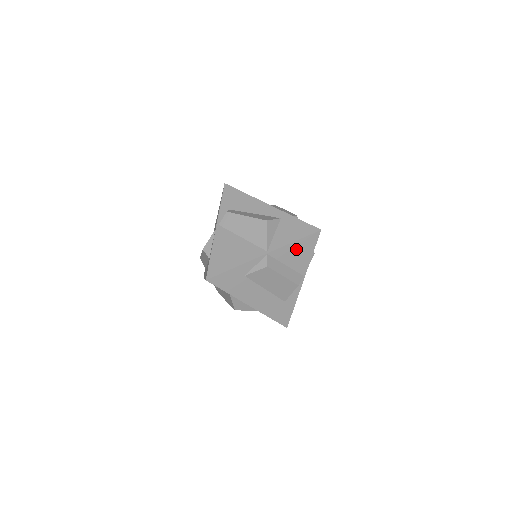
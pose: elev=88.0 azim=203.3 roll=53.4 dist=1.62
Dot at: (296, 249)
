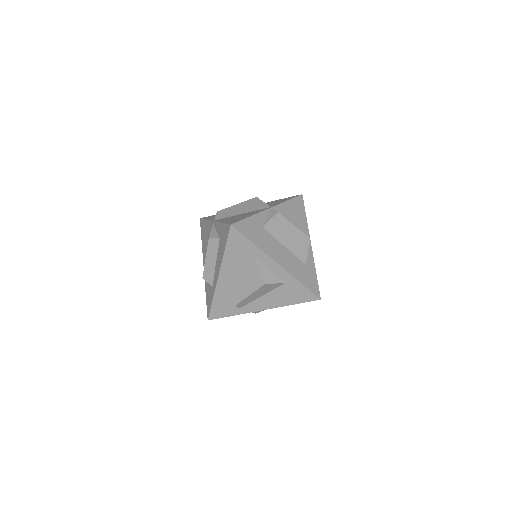
Dot at: (292, 208)
